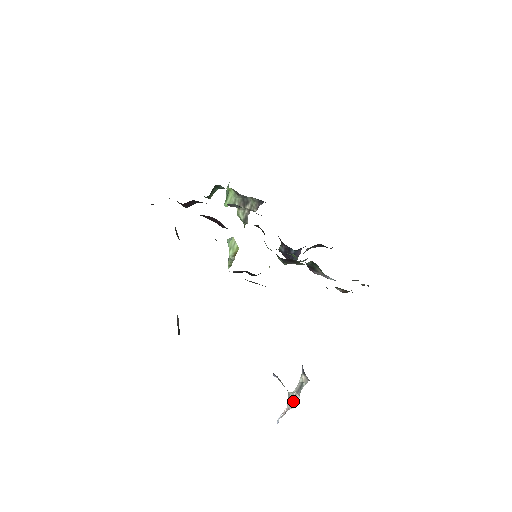
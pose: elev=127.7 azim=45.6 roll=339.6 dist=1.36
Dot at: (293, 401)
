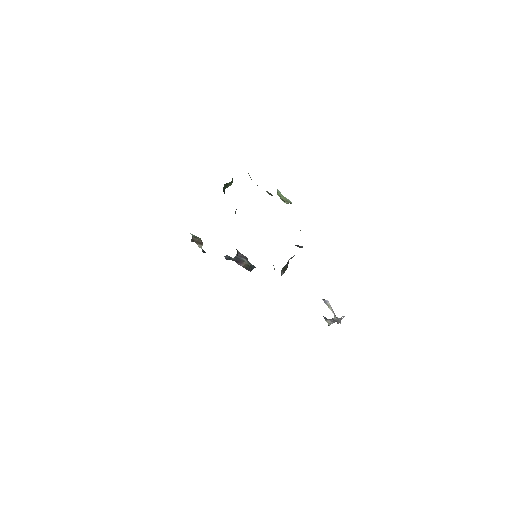
Dot at: occluded
